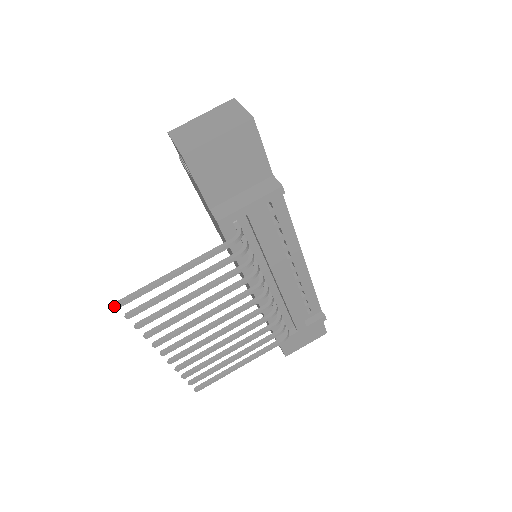
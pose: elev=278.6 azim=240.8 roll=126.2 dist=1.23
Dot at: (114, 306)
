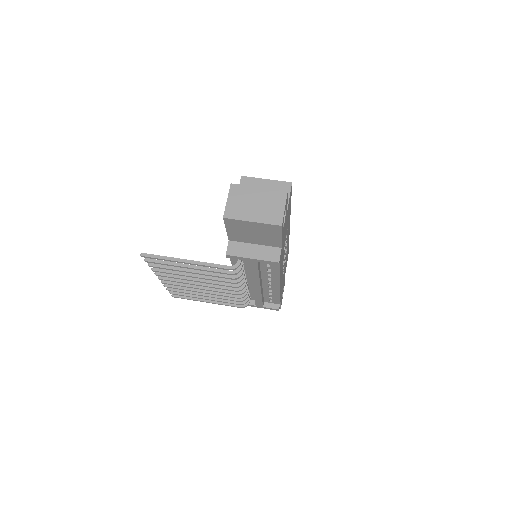
Dot at: (140, 255)
